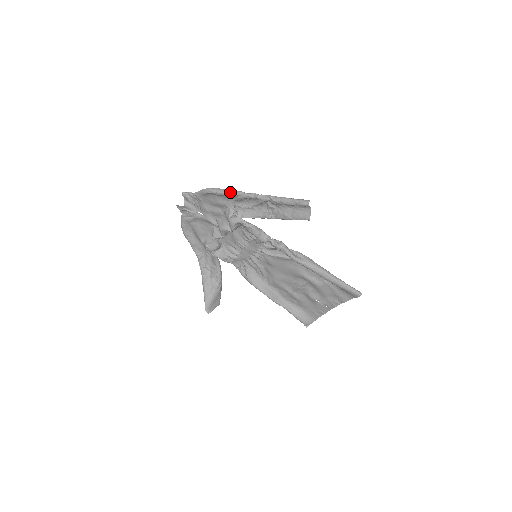
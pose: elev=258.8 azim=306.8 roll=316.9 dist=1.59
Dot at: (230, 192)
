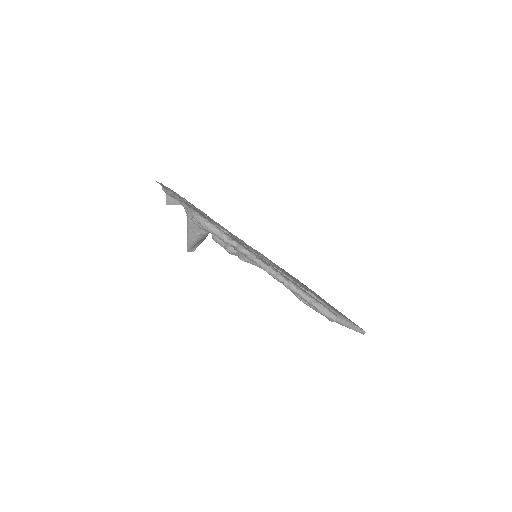
Dot at: (231, 245)
